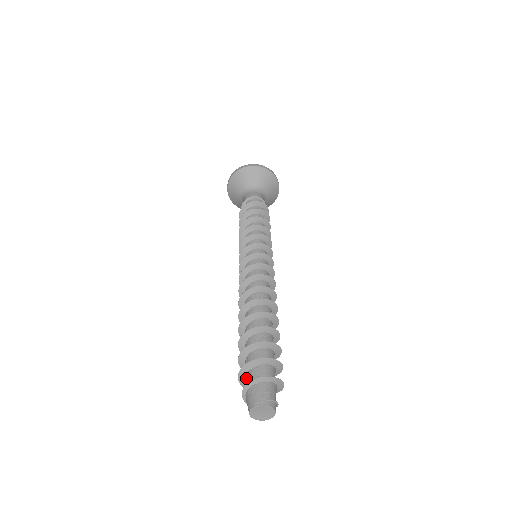
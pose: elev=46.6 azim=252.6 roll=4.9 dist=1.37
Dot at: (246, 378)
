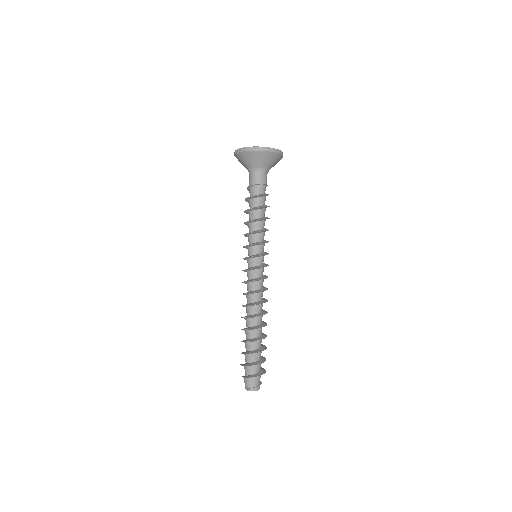
Dot at: (244, 368)
